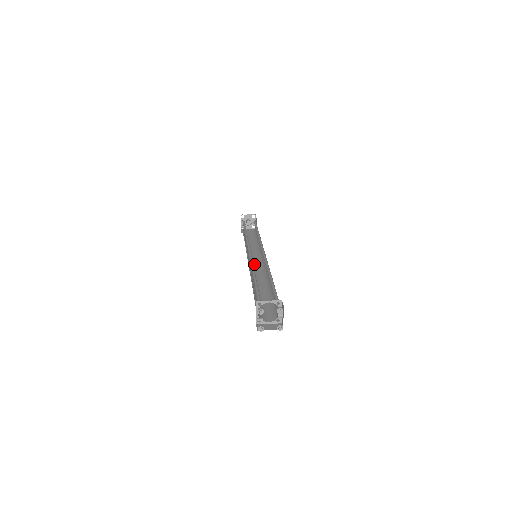
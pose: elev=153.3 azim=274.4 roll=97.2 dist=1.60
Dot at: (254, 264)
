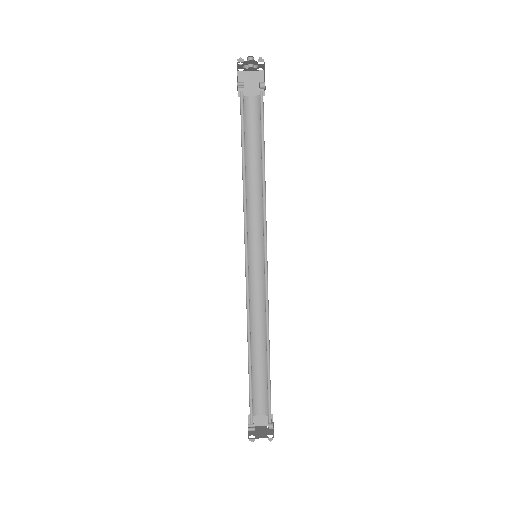
Dot at: (253, 259)
